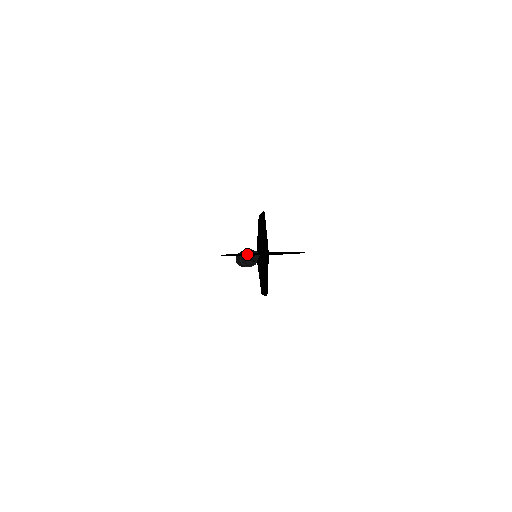
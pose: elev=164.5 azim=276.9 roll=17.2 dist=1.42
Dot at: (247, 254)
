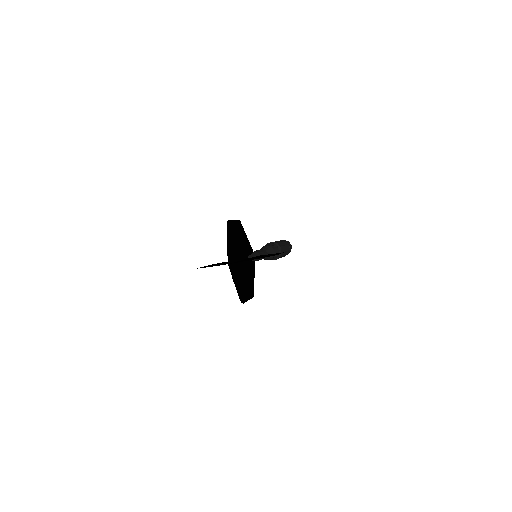
Dot at: (224, 263)
